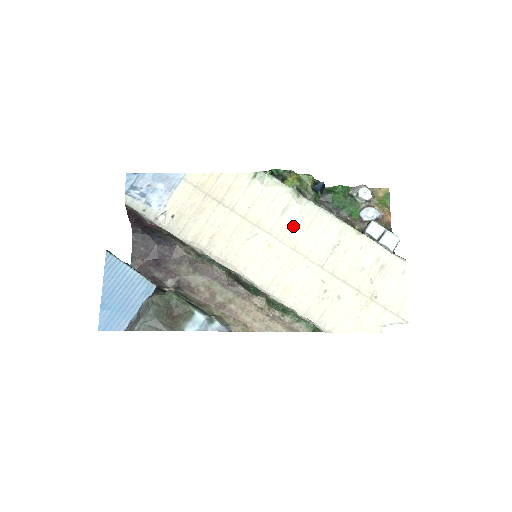
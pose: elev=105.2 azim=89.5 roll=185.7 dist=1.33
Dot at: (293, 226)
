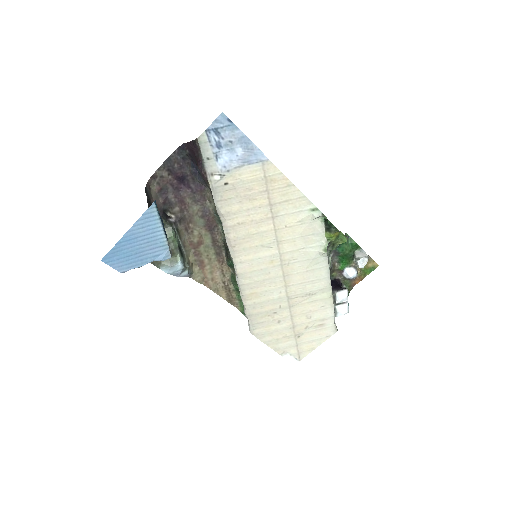
Dot at: (300, 263)
